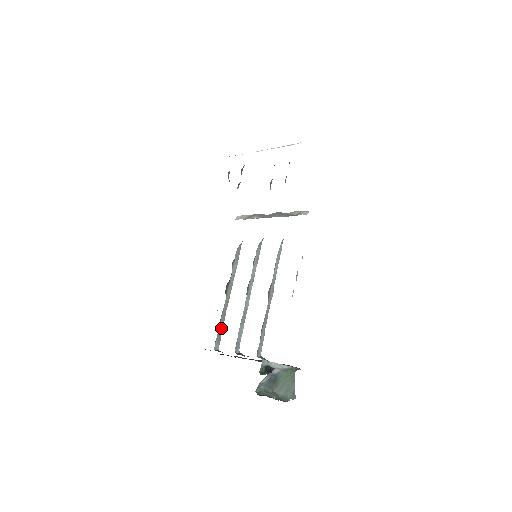
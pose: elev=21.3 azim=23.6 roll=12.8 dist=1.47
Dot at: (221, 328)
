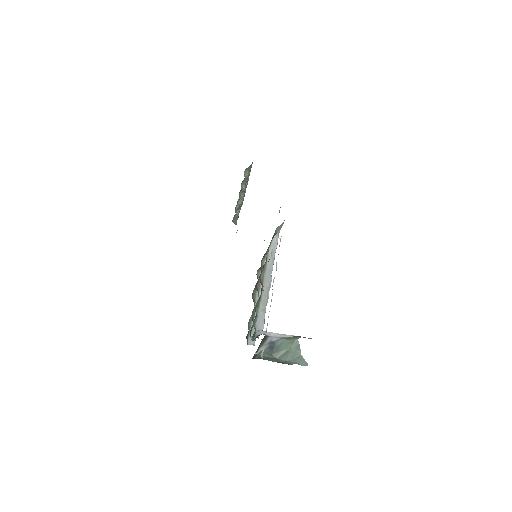
Dot at: occluded
